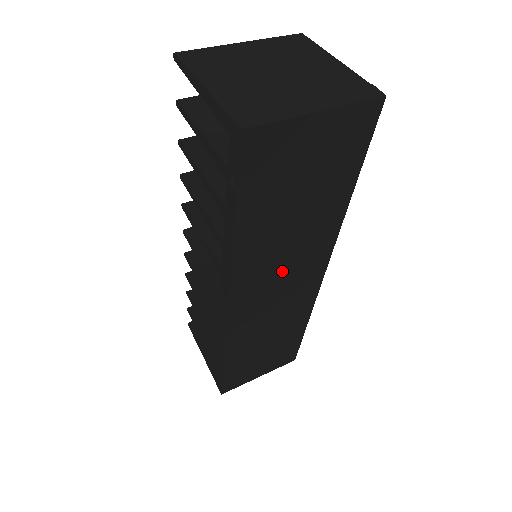
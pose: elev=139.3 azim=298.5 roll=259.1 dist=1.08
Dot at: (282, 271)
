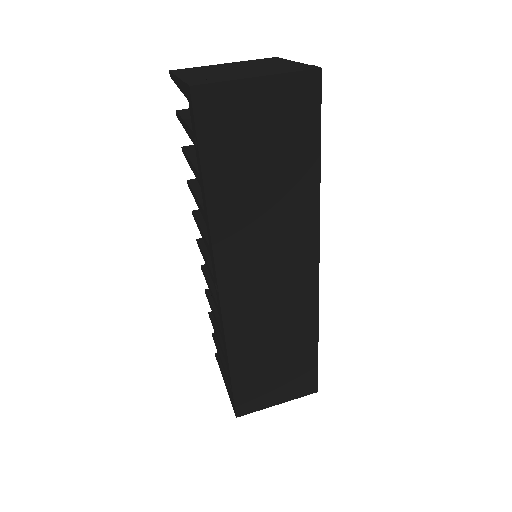
Dot at: (267, 253)
